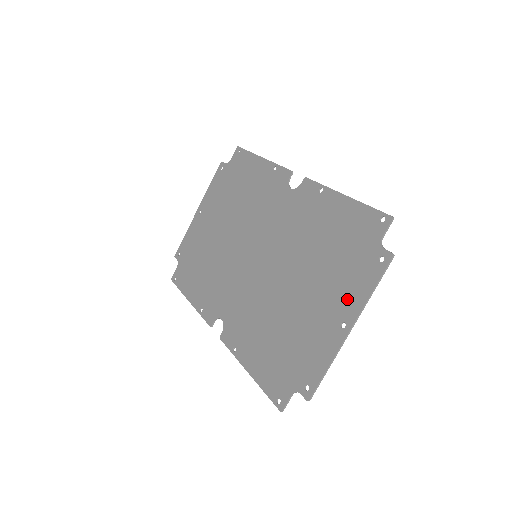
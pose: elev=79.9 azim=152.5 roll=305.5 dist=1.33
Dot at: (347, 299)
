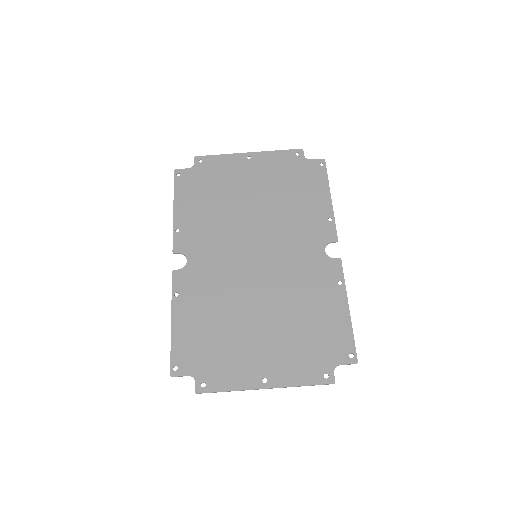
Dot at: (283, 370)
